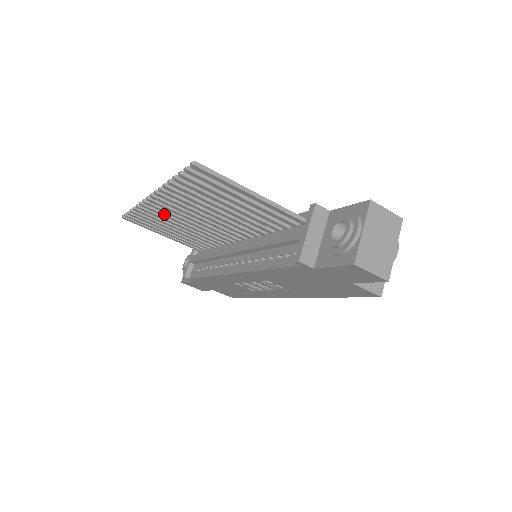
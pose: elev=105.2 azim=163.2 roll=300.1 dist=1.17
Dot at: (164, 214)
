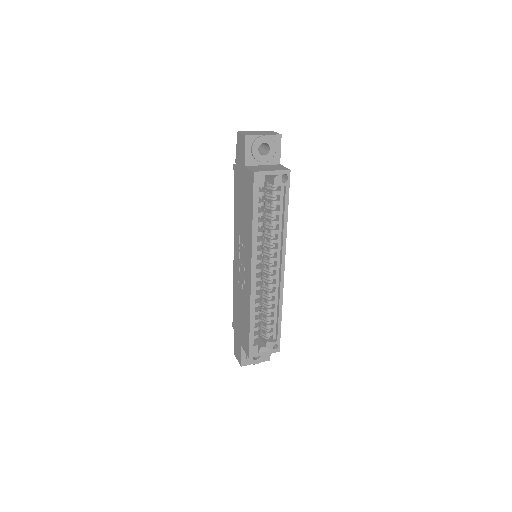
Dot at: occluded
